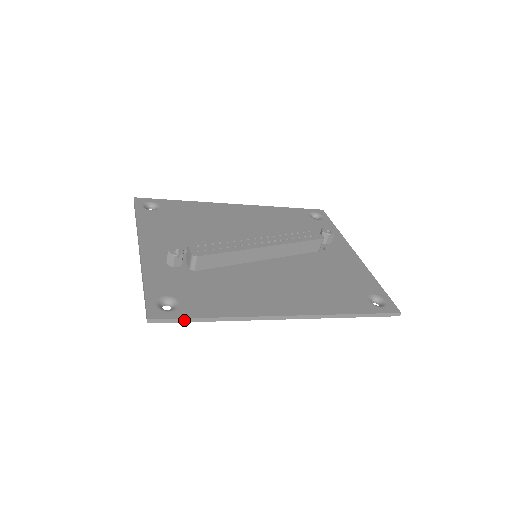
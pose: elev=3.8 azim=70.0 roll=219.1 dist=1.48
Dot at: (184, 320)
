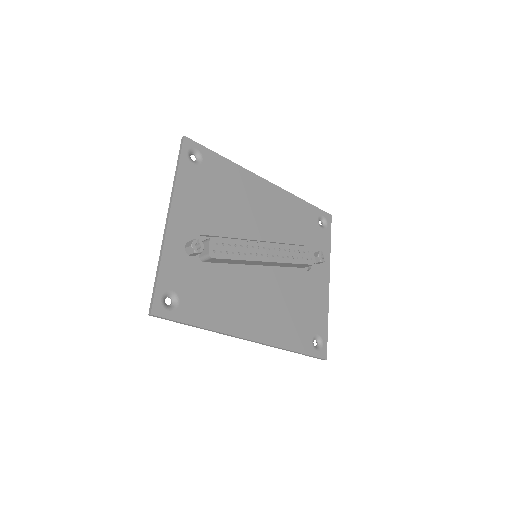
Dot at: (177, 322)
